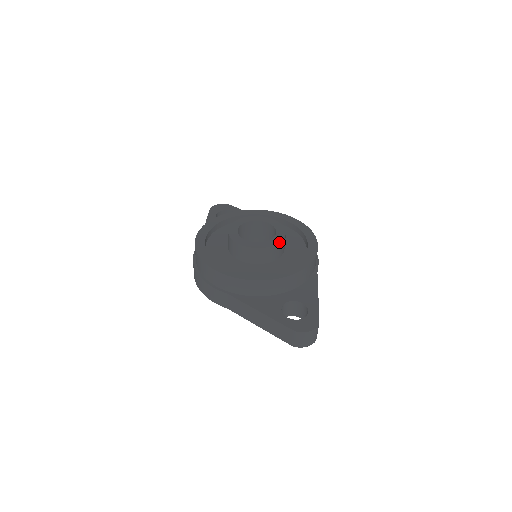
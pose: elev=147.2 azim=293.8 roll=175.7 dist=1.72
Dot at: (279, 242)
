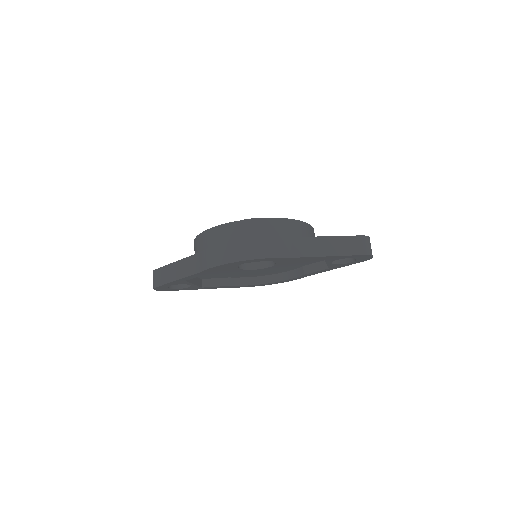
Dot at: occluded
